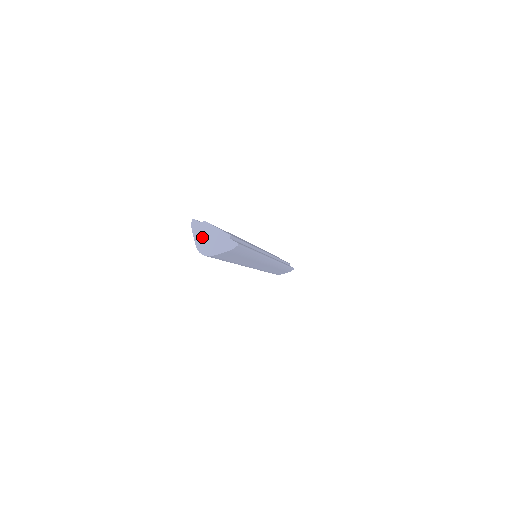
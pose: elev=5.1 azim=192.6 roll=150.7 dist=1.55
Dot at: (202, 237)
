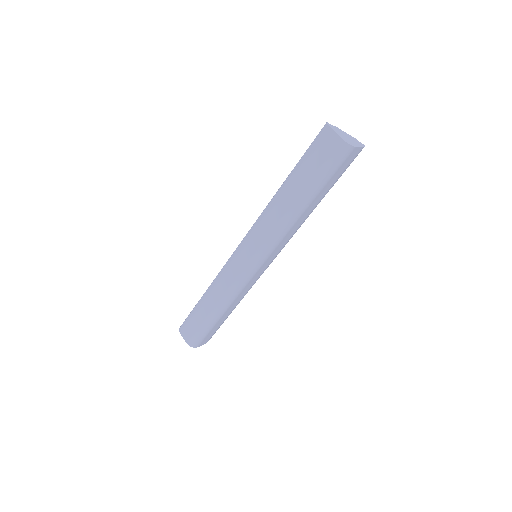
Dot at: (341, 134)
